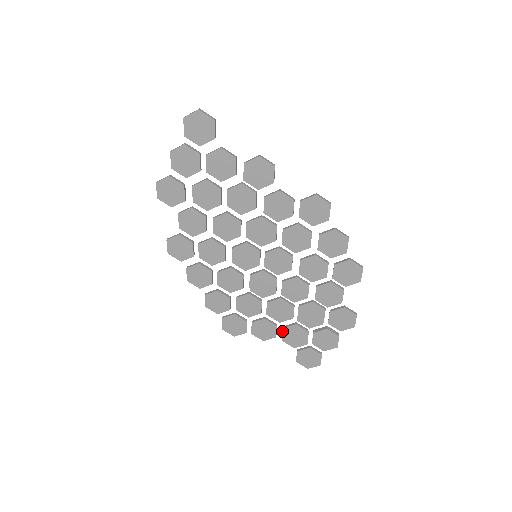
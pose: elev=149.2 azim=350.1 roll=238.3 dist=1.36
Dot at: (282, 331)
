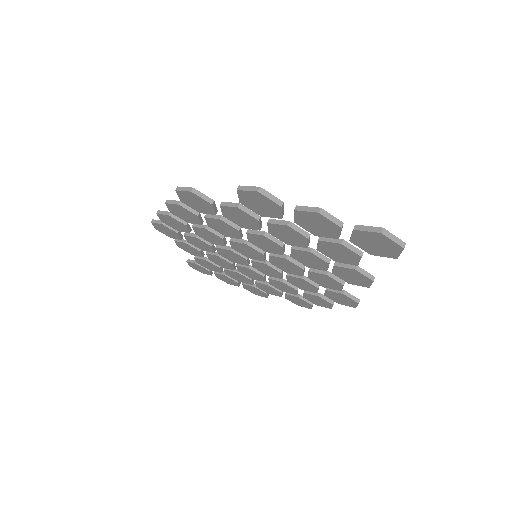
Dot at: (203, 259)
